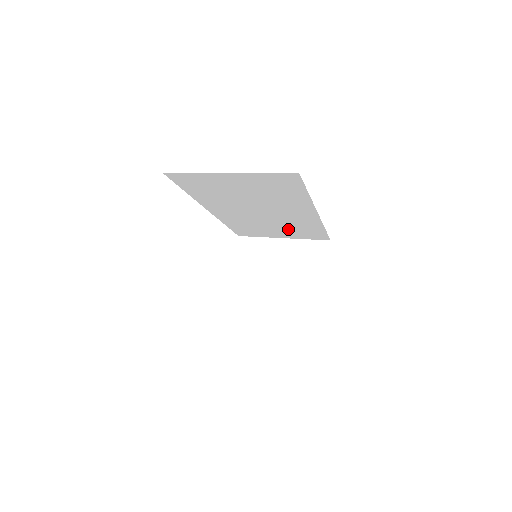
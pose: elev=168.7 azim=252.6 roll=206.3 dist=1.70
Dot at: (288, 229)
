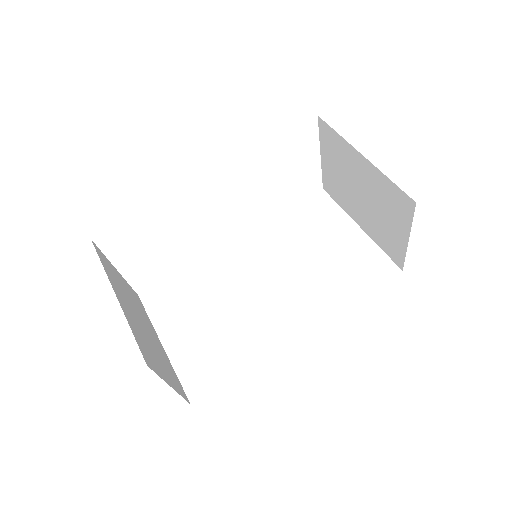
Dot at: occluded
